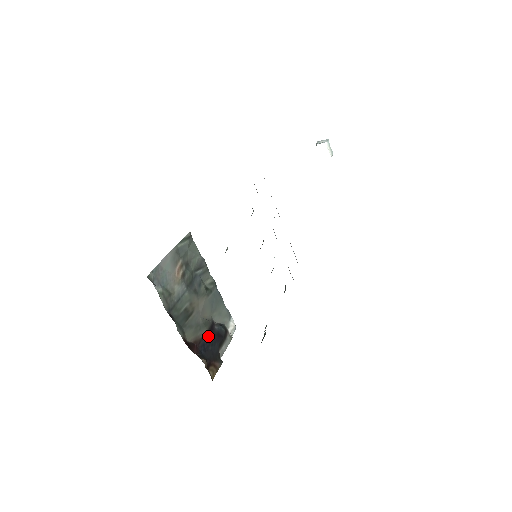
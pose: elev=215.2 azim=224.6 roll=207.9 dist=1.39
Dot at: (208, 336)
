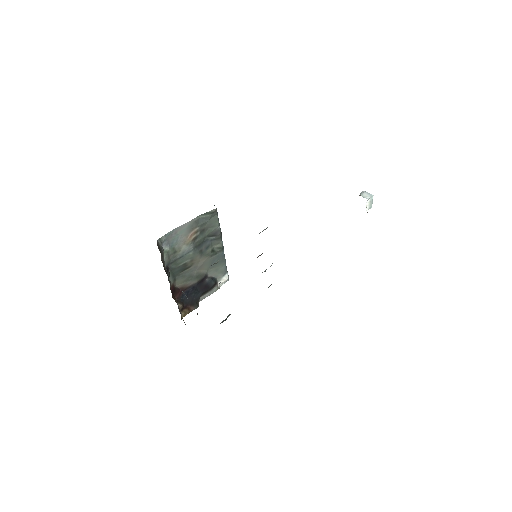
Dot at: (195, 286)
